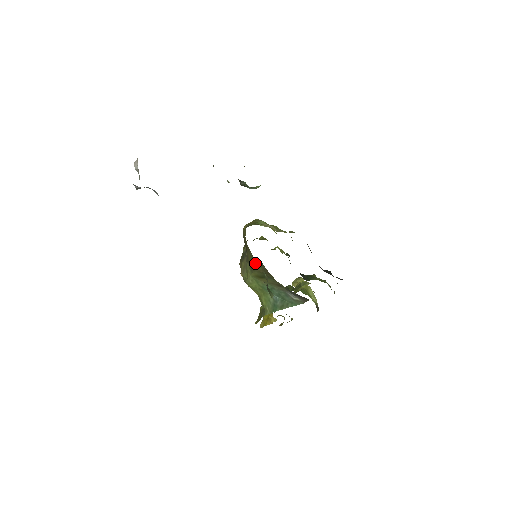
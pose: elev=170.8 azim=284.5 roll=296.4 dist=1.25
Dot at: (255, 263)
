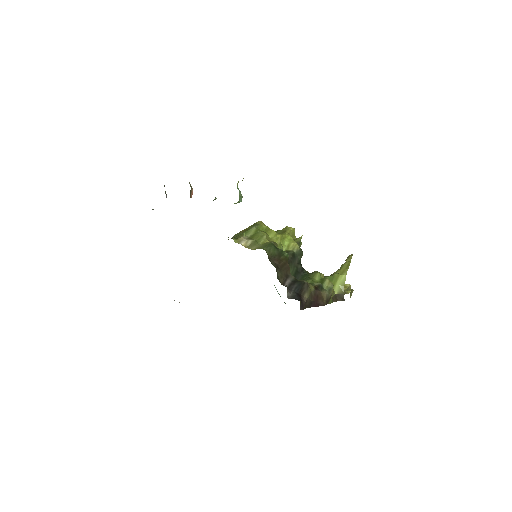
Dot at: occluded
